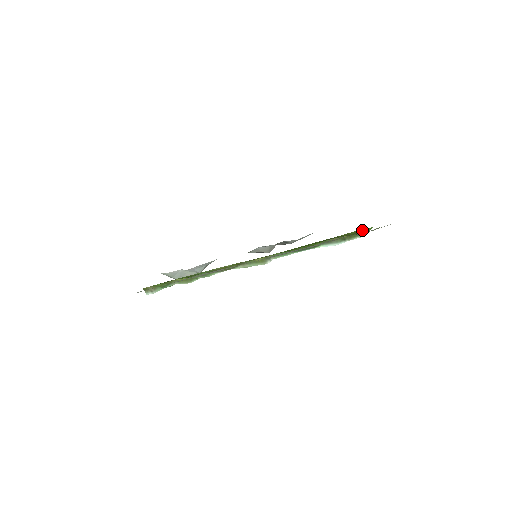
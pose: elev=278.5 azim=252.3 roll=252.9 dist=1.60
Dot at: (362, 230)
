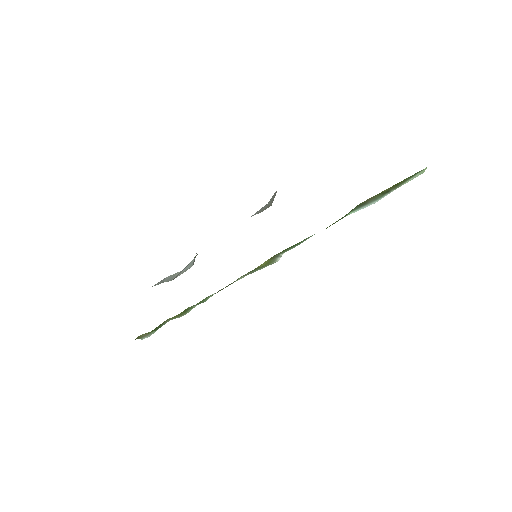
Dot at: occluded
